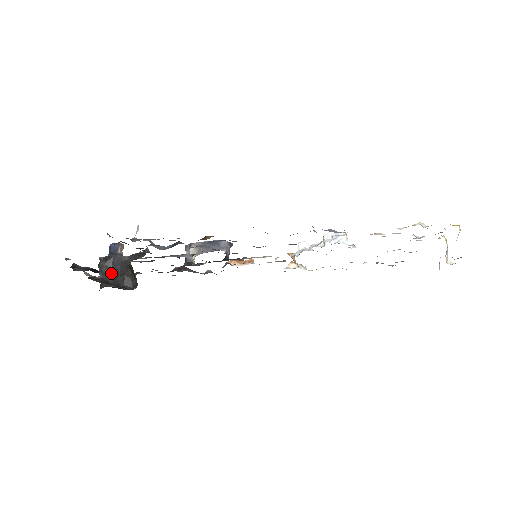
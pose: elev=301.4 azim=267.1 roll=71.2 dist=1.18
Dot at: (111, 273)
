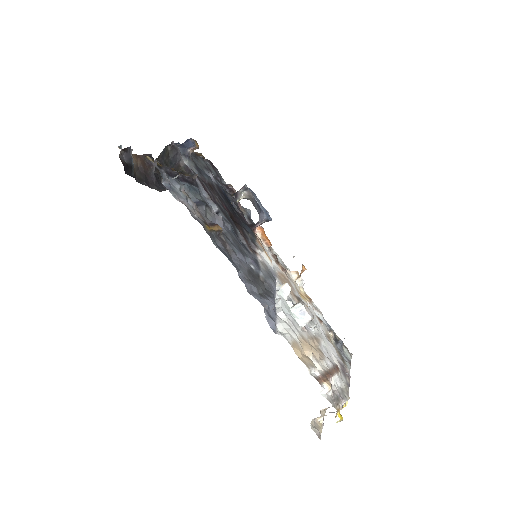
Dot at: (167, 160)
